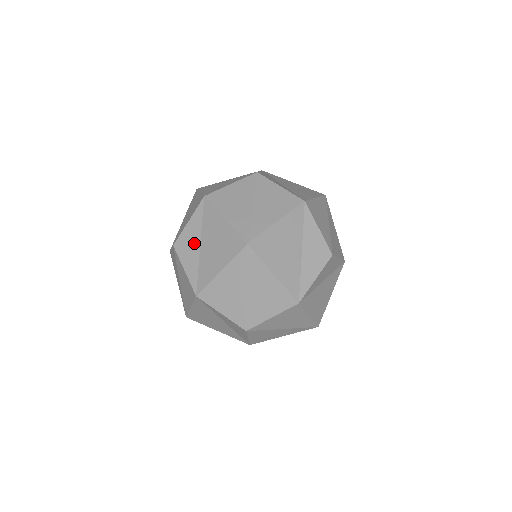
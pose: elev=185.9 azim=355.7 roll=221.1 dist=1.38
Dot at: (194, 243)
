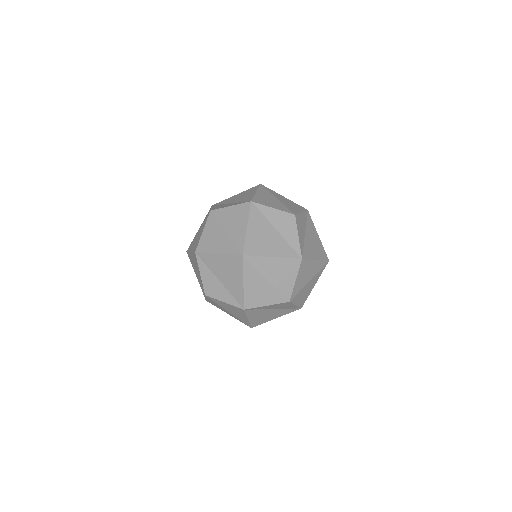
Dot at: (215, 283)
